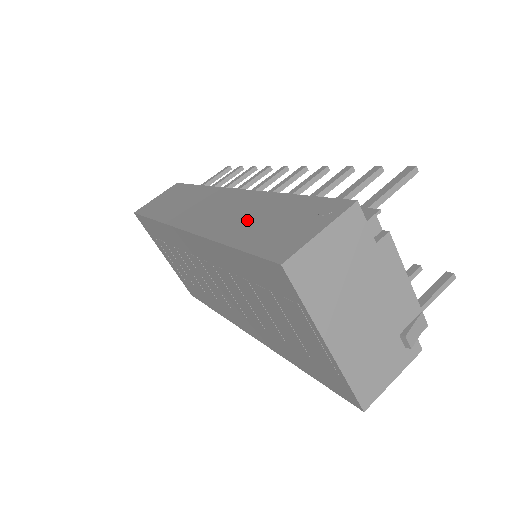
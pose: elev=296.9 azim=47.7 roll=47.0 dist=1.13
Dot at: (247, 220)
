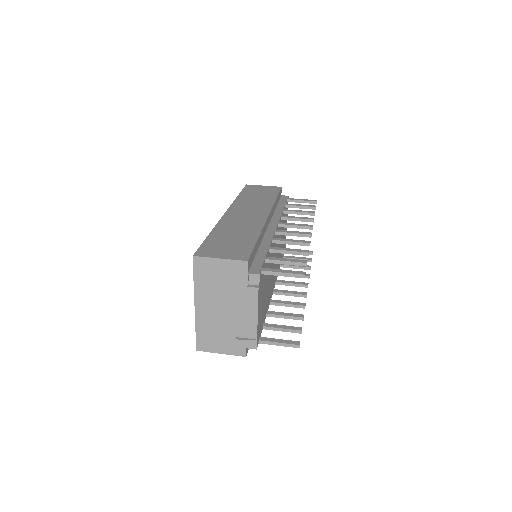
Dot at: (232, 232)
